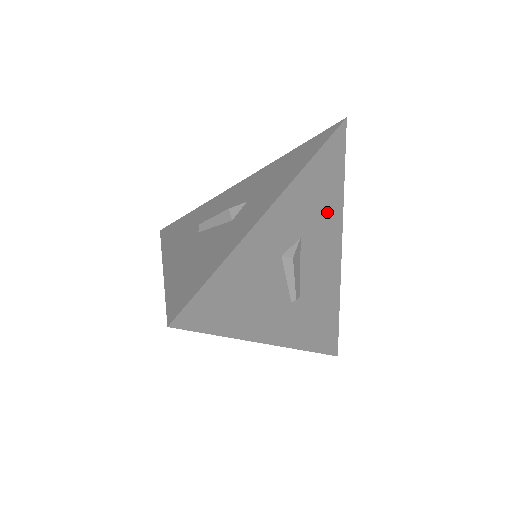
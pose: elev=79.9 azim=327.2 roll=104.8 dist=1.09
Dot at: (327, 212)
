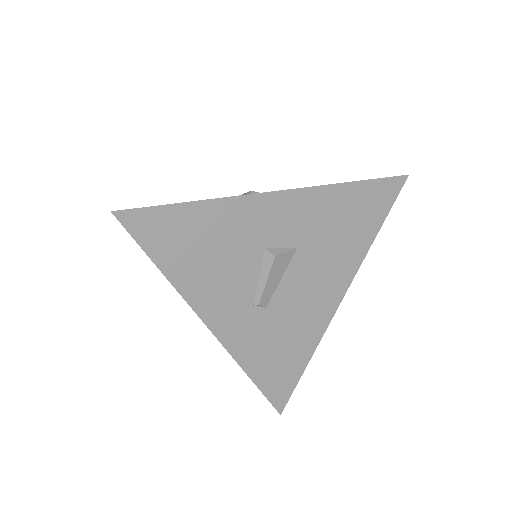
Dot at: (341, 249)
